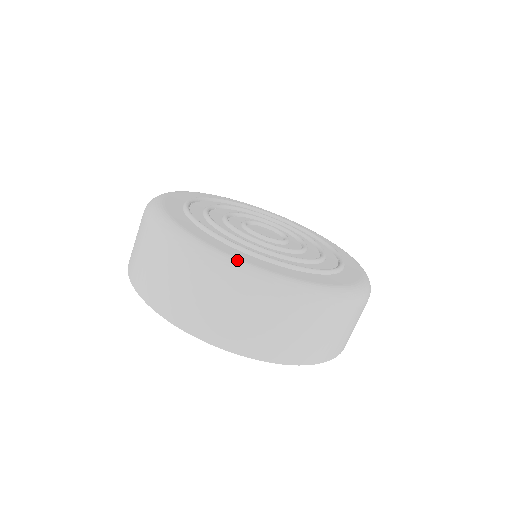
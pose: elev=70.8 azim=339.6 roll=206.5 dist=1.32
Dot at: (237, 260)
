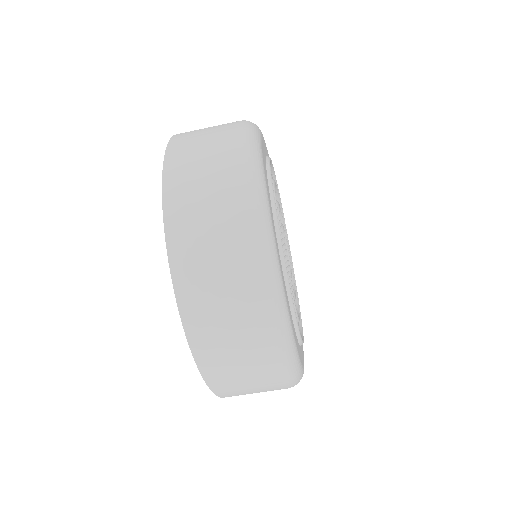
Dot at: (302, 370)
